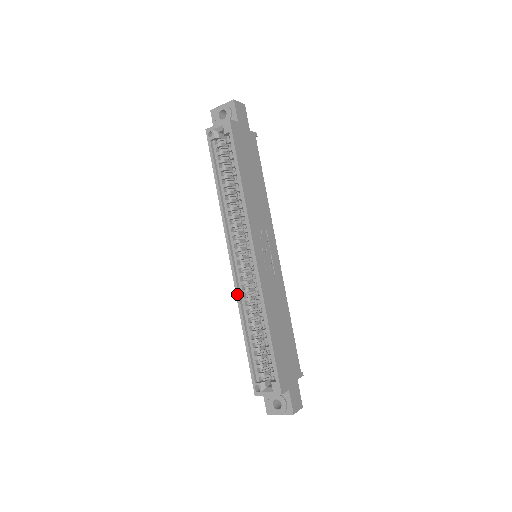
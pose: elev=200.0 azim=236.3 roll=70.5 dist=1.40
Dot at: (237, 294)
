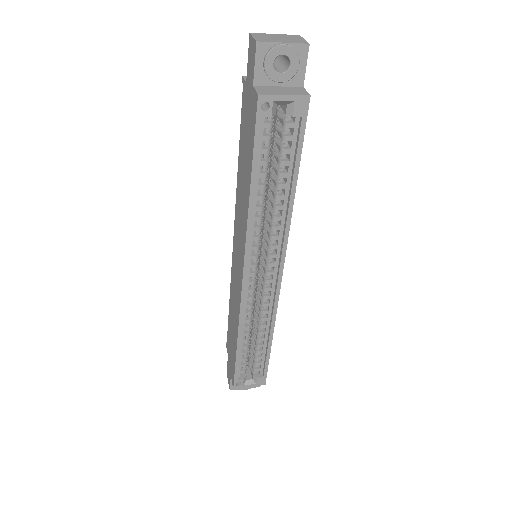
Dot at: (242, 312)
